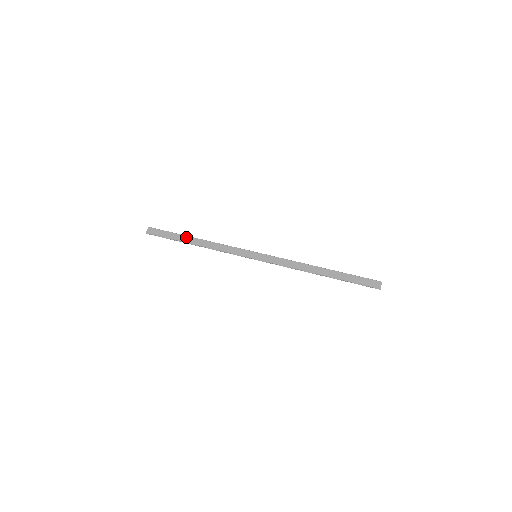
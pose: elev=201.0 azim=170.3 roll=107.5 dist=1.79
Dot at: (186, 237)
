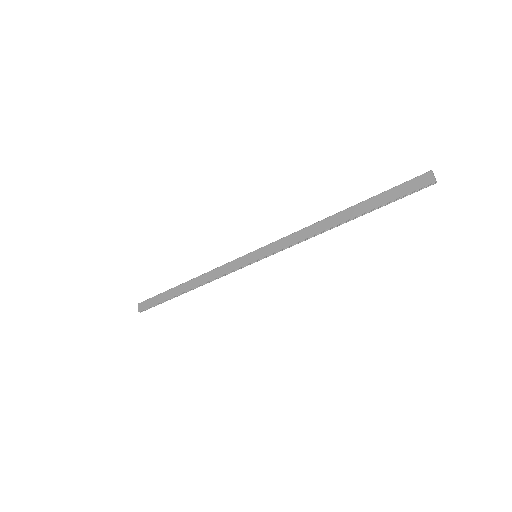
Dot at: (176, 288)
